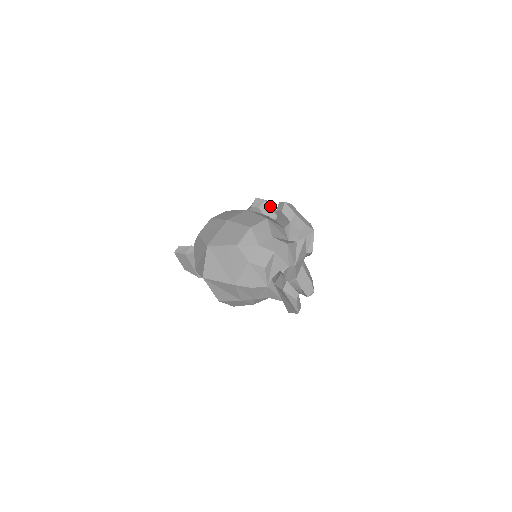
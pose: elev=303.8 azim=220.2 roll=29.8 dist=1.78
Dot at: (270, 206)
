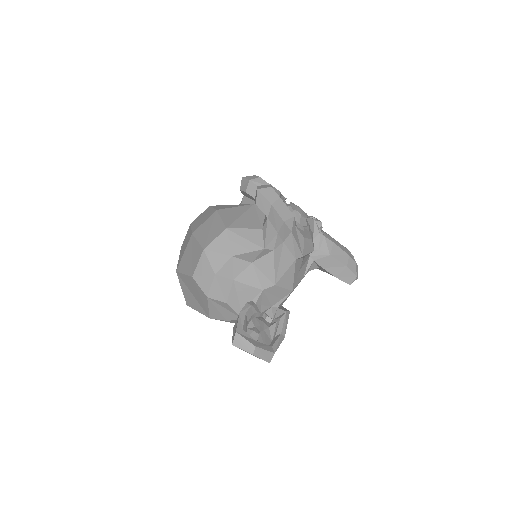
Dot at: (260, 185)
